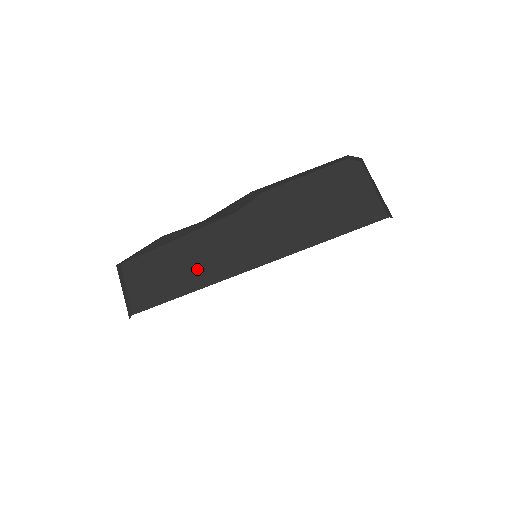
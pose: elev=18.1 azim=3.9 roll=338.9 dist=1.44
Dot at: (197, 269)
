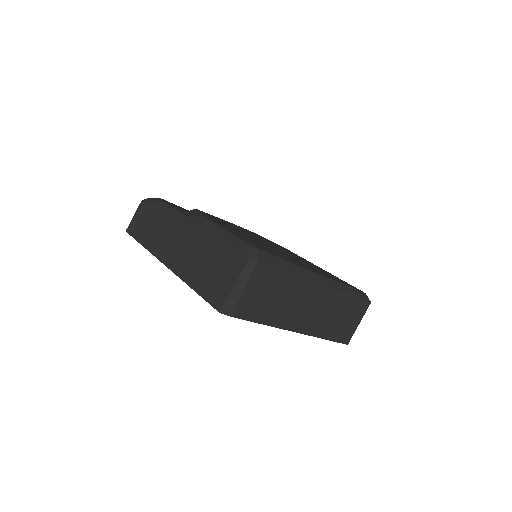
Dot at: (152, 236)
